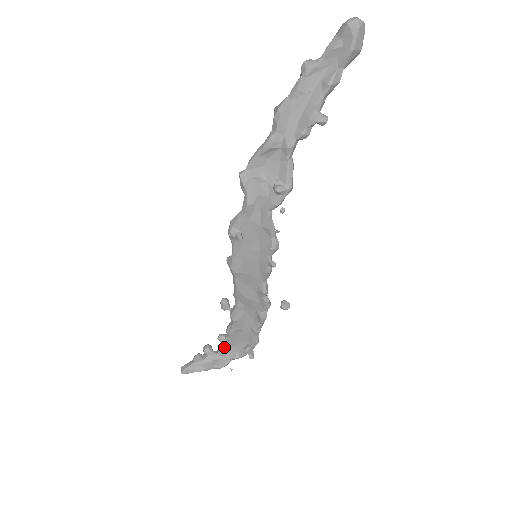
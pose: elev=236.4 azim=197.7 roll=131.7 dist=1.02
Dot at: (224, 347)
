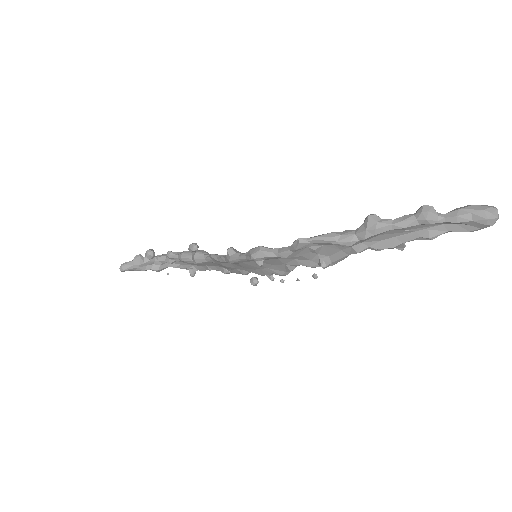
Dot at: (170, 262)
